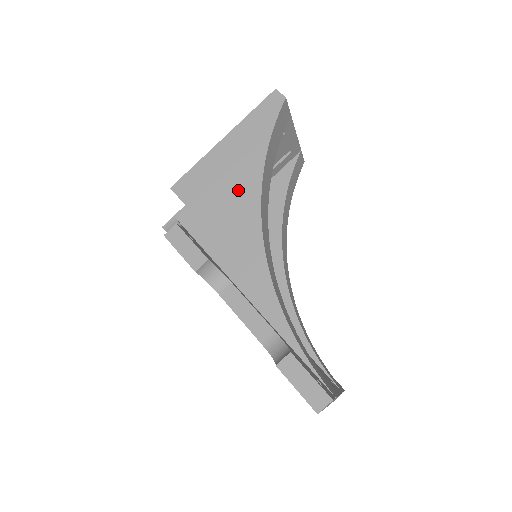
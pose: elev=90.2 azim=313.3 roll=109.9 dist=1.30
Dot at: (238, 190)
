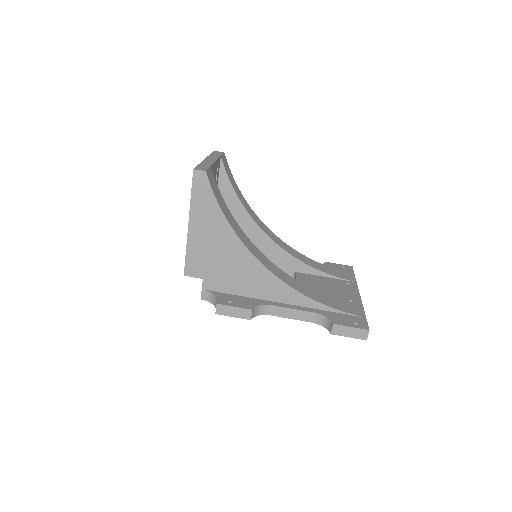
Dot at: (227, 251)
